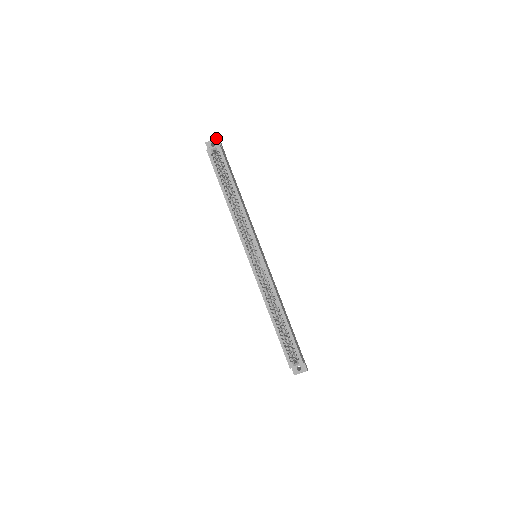
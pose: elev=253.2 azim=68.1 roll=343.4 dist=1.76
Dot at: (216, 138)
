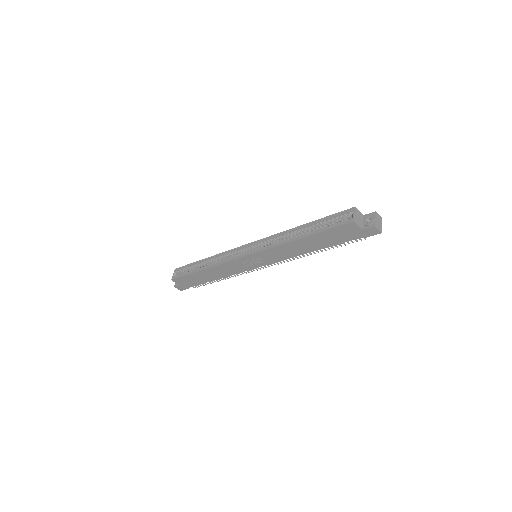
Dot at: occluded
